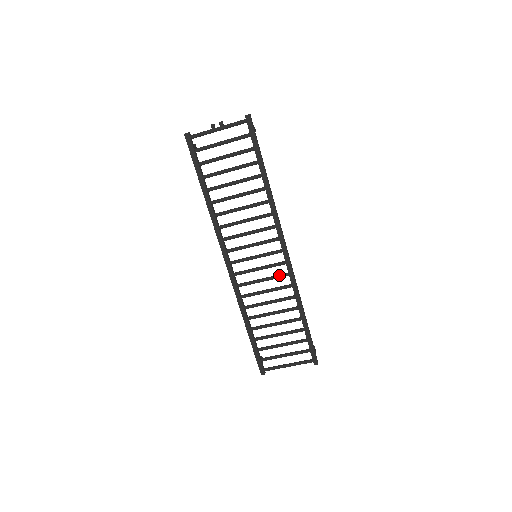
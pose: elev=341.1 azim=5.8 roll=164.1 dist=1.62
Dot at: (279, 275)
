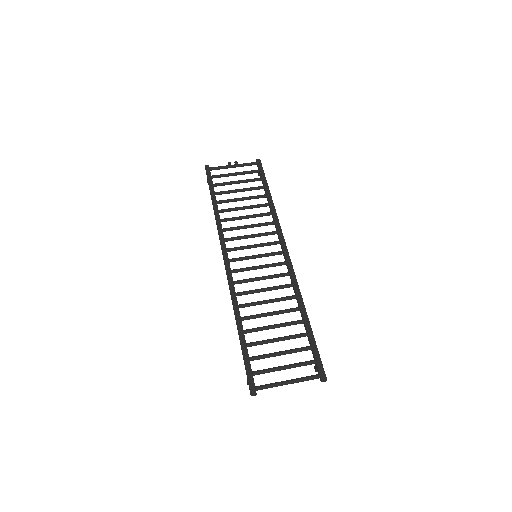
Dot at: occluded
